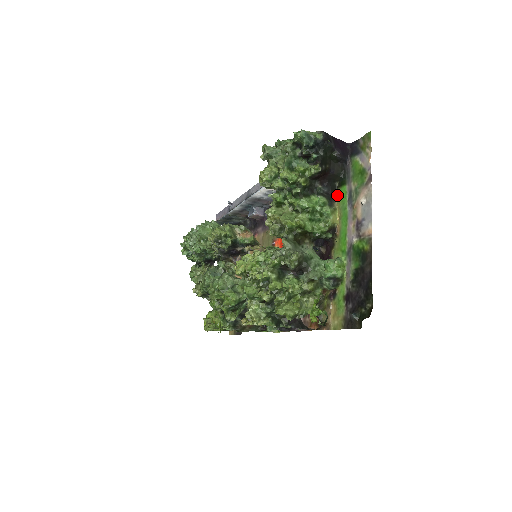
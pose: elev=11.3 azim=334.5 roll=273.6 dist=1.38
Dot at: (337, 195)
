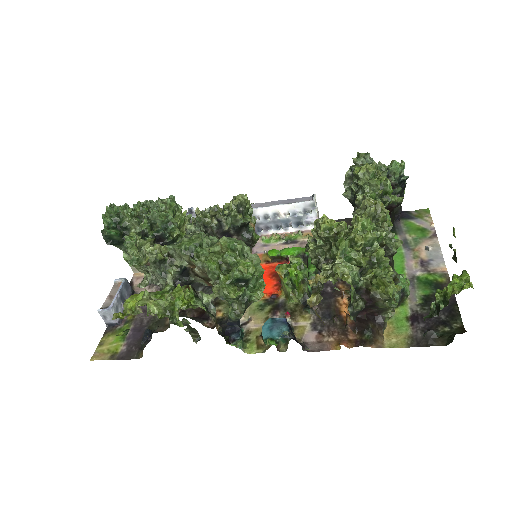
Dot at: occluded
